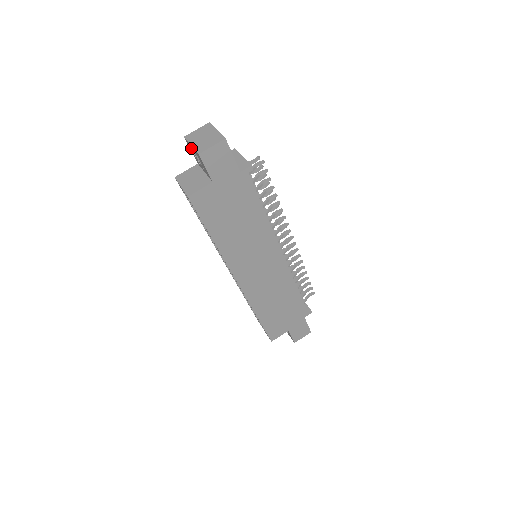
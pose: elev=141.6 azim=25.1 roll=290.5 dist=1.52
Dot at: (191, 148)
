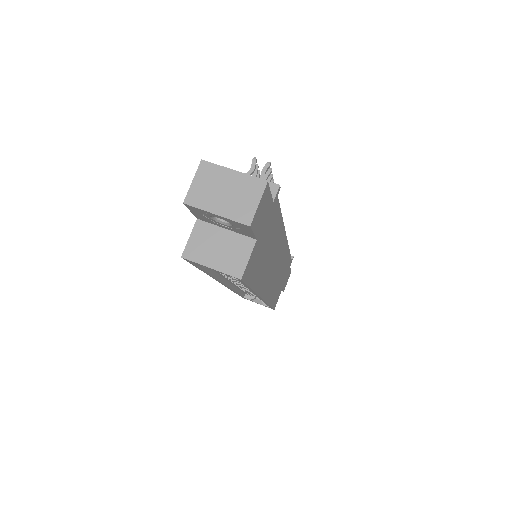
Dot at: (204, 214)
